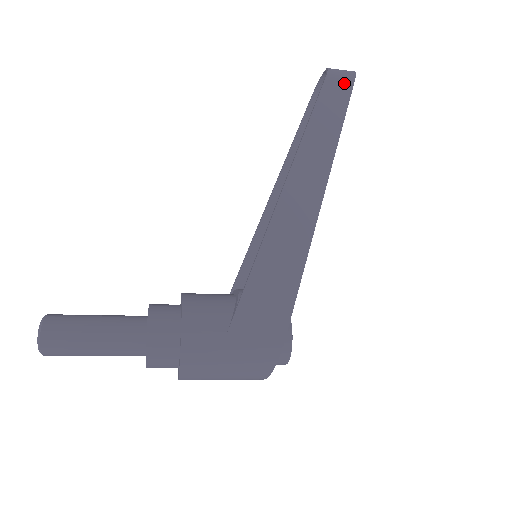
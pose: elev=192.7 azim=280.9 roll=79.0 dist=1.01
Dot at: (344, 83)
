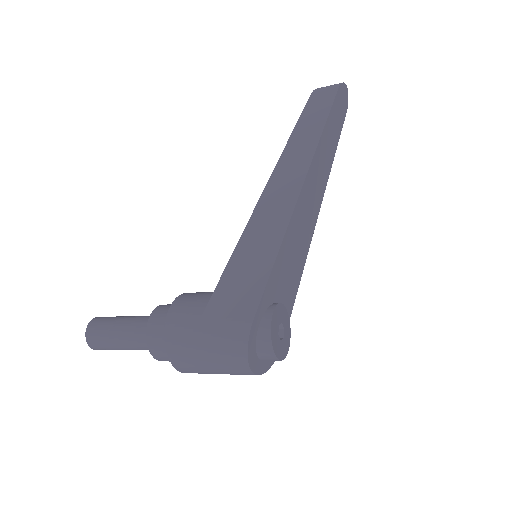
Dot at: (328, 93)
